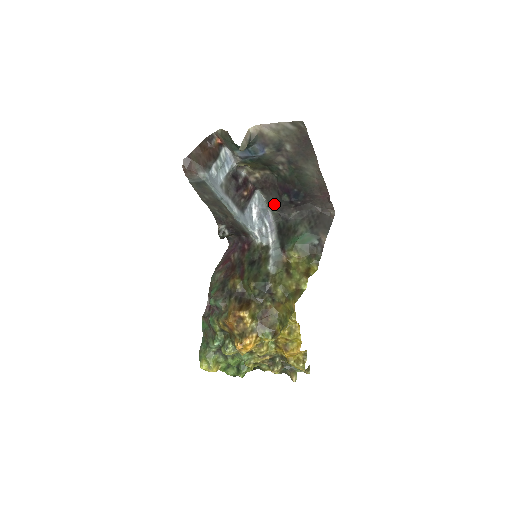
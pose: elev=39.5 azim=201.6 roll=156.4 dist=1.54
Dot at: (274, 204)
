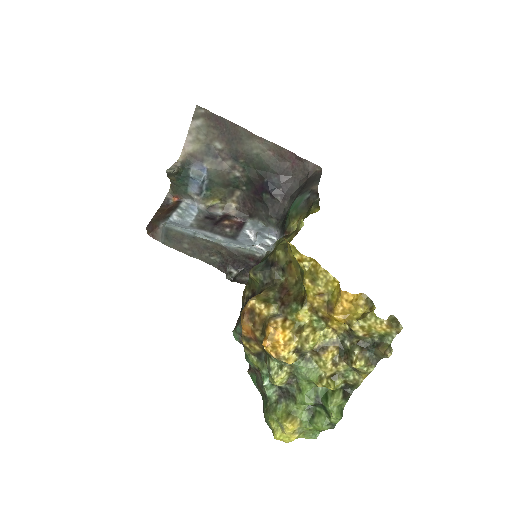
Dot at: (266, 215)
